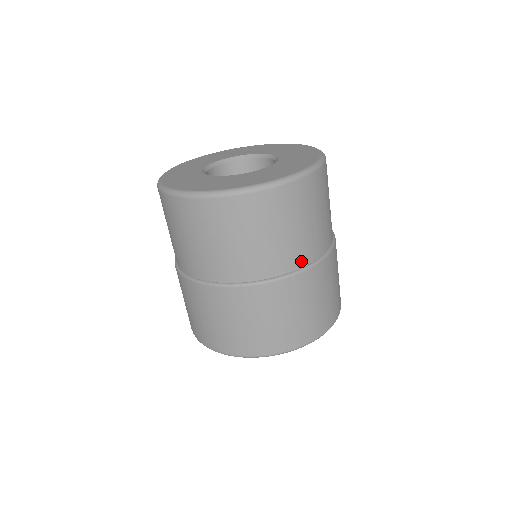
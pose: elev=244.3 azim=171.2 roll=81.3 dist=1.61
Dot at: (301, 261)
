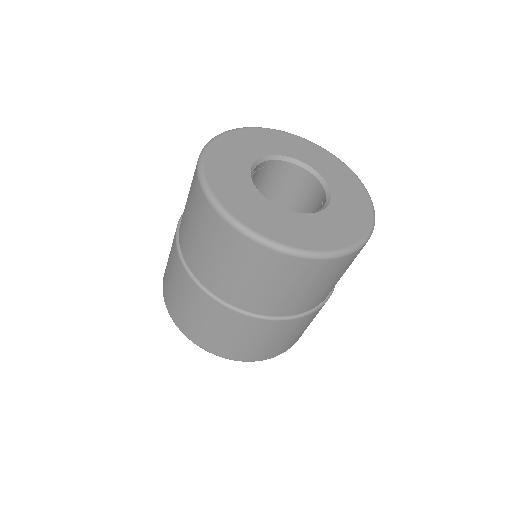
Dot at: occluded
